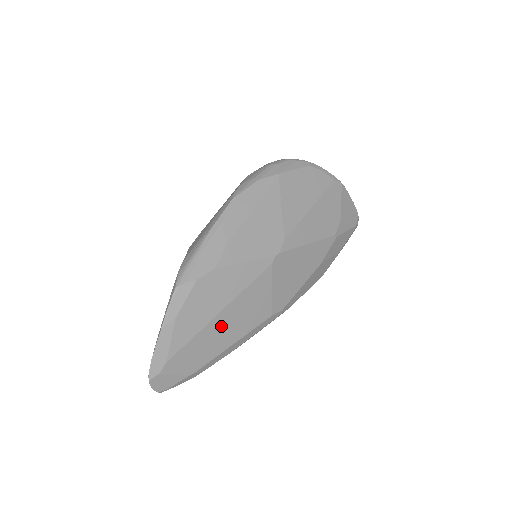
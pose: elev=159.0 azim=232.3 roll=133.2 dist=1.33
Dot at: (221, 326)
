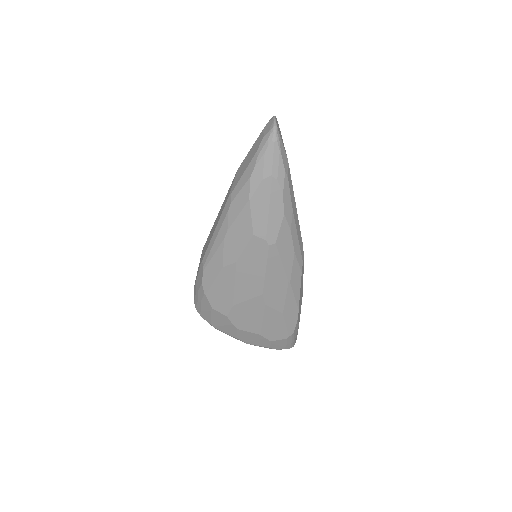
Dot at: occluded
